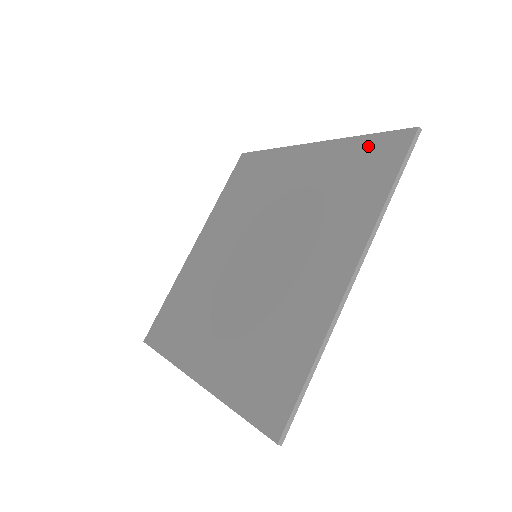
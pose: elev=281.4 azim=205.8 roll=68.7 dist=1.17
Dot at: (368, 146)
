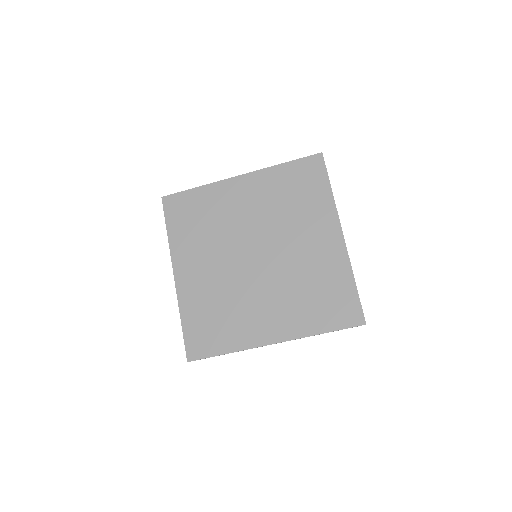
Dot at: (295, 168)
